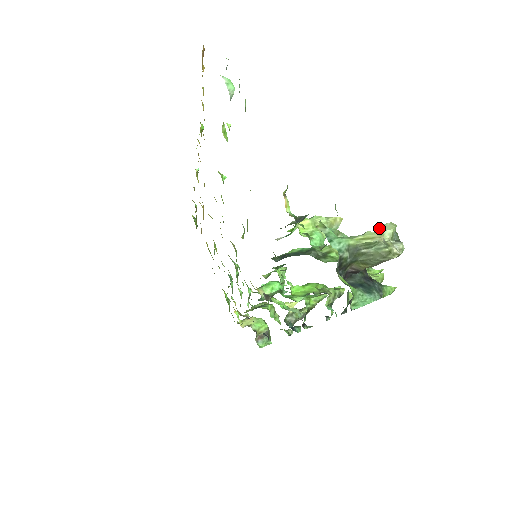
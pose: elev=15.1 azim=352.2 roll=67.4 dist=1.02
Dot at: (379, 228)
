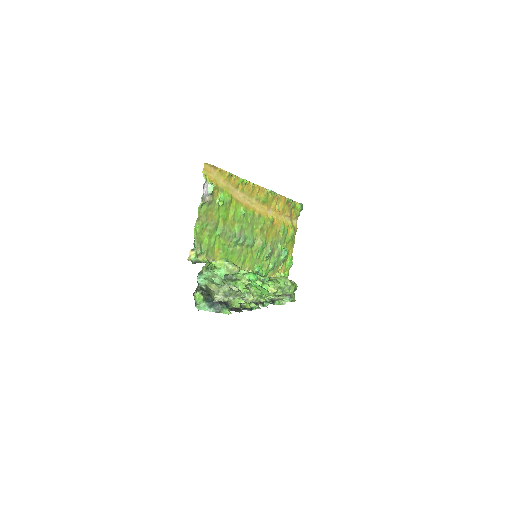
Dot at: (224, 285)
